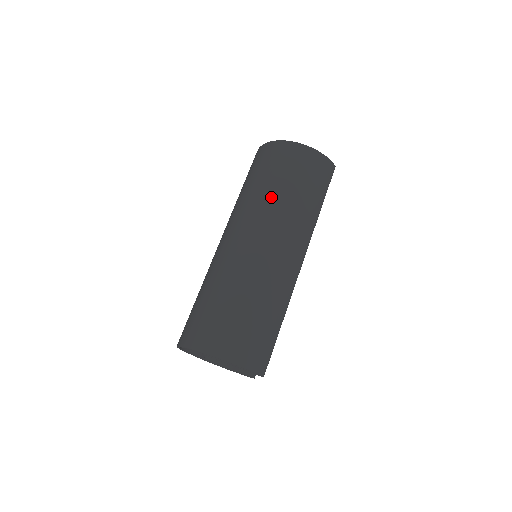
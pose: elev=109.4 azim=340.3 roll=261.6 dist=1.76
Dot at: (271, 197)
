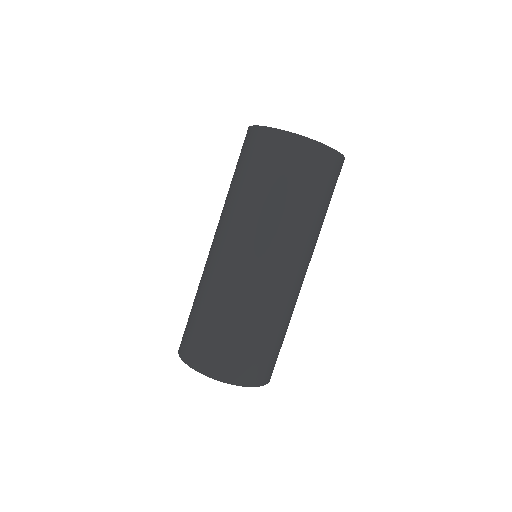
Dot at: (311, 222)
